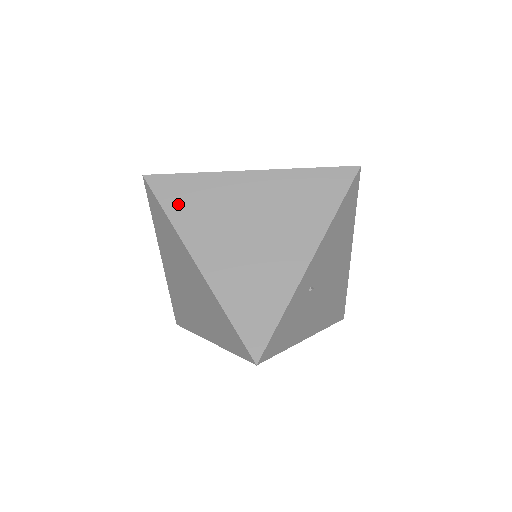
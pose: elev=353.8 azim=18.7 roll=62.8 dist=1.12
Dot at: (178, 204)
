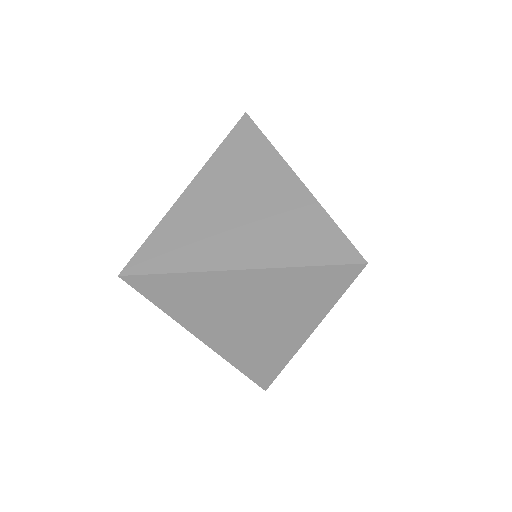
Dot at: occluded
